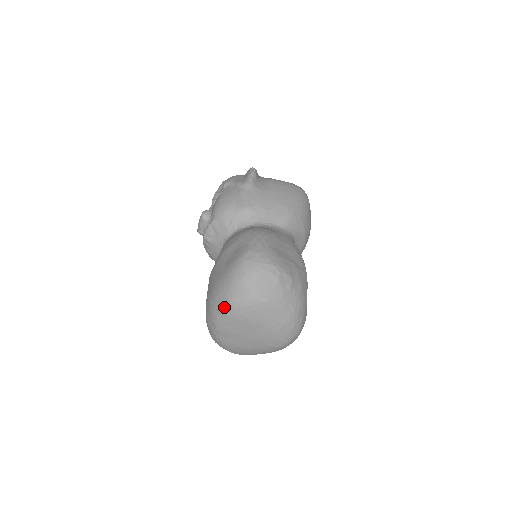
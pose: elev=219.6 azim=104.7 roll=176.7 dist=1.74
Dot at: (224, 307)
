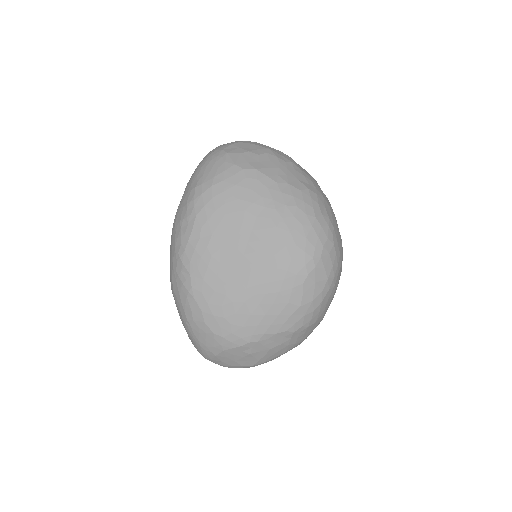
Dot at: (188, 205)
